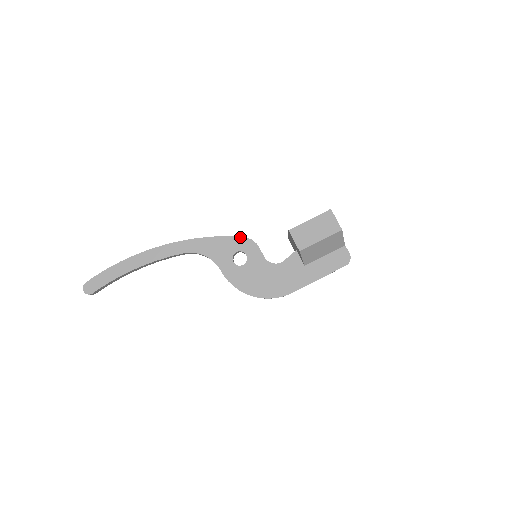
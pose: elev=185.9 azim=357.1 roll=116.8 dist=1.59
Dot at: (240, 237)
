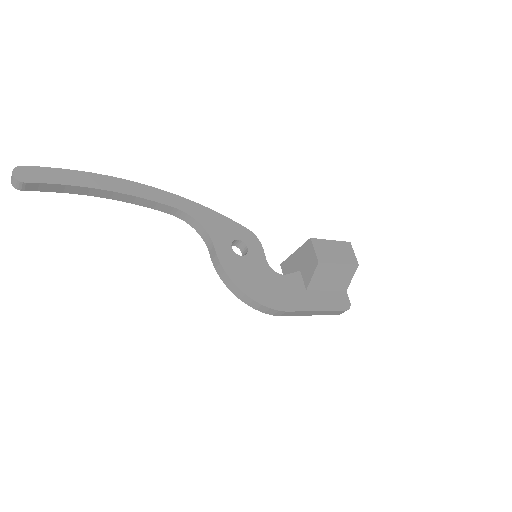
Dot at: (245, 228)
